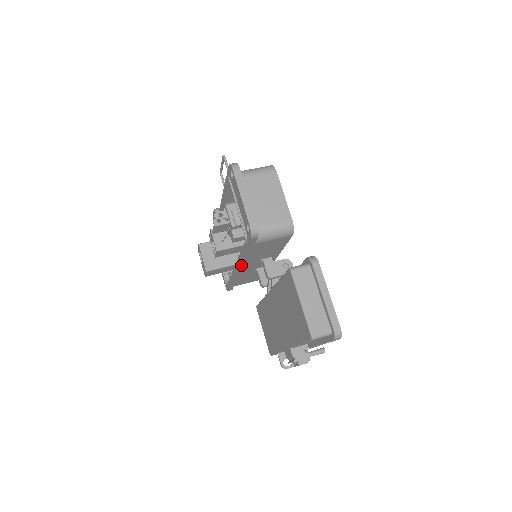
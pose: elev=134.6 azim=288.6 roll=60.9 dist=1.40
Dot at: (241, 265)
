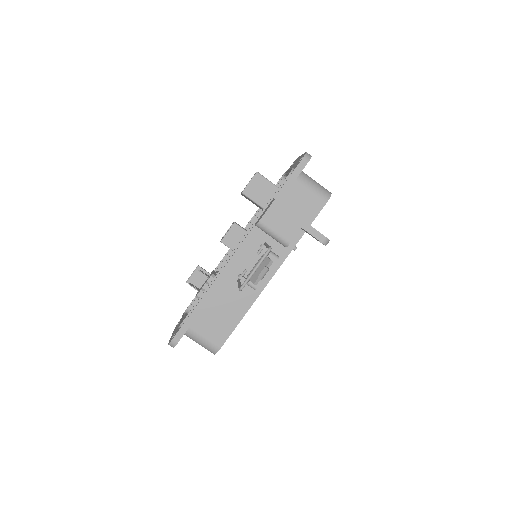
Dot at: occluded
